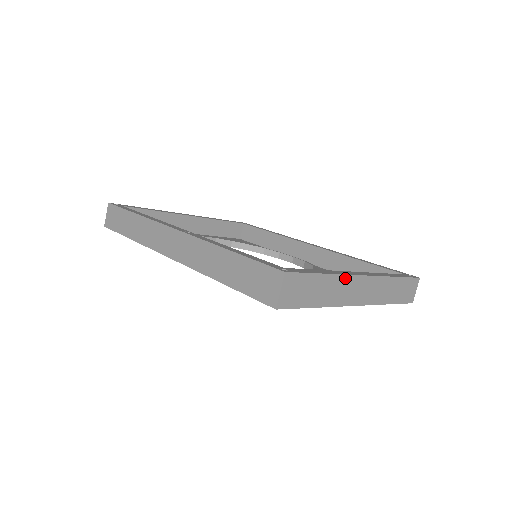
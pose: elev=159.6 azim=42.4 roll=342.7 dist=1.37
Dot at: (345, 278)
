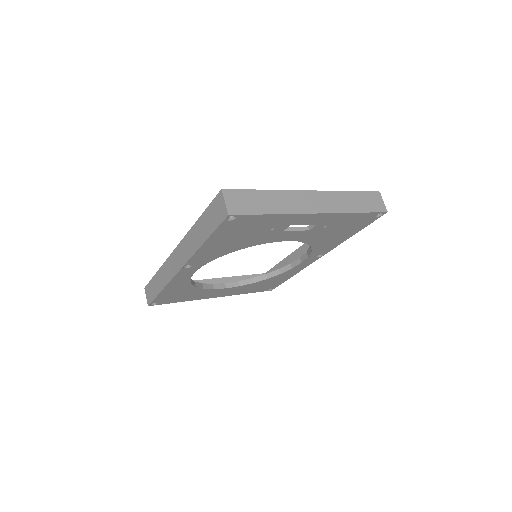
Dot at: (288, 193)
